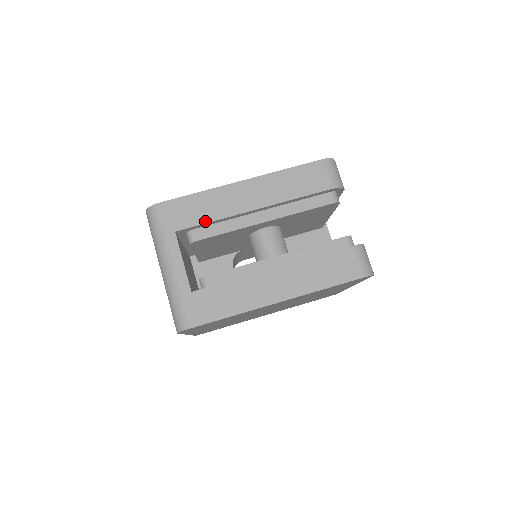
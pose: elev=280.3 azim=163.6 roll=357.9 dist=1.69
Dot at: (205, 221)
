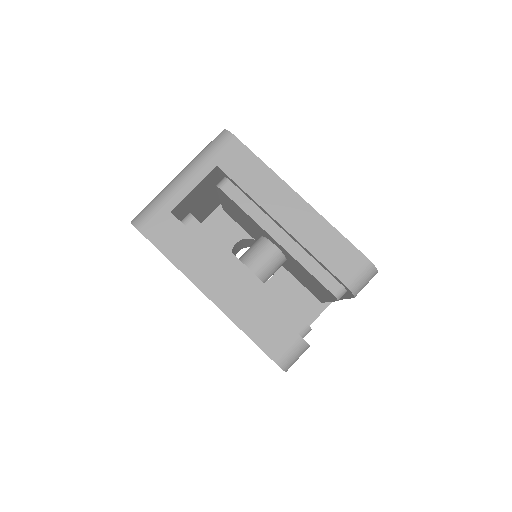
Dot at: (242, 186)
